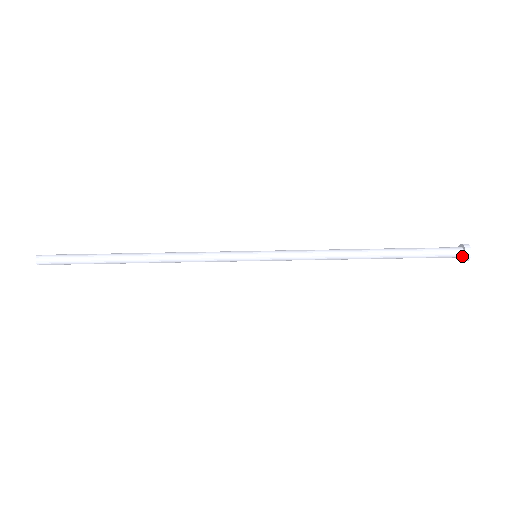
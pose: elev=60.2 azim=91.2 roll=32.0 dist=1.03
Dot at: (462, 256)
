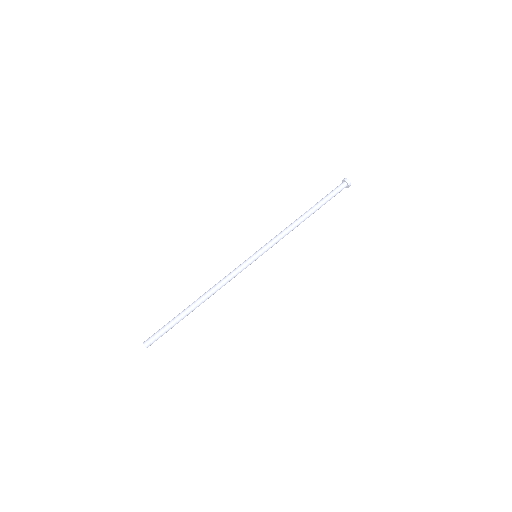
Dot at: (347, 185)
